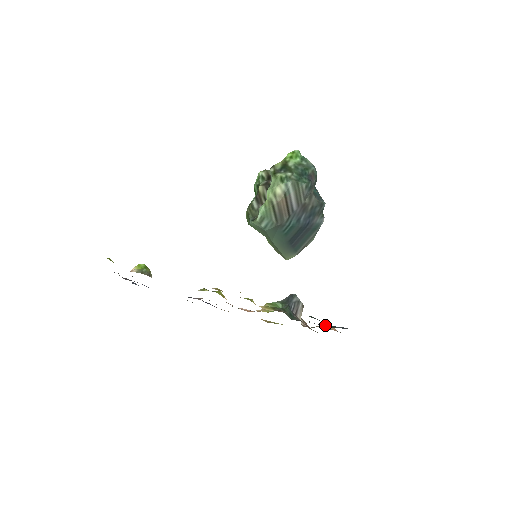
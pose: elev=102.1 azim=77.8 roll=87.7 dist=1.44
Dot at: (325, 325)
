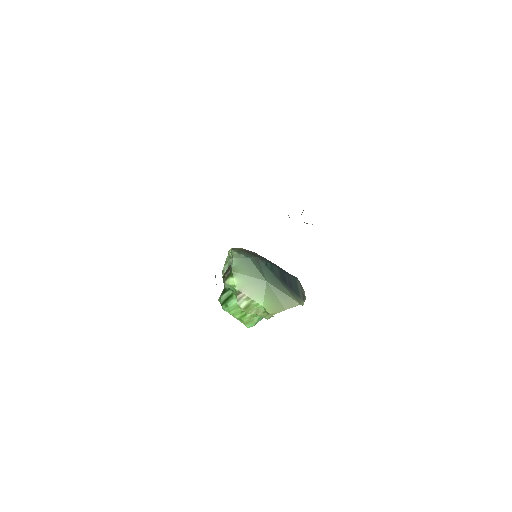
Dot at: occluded
